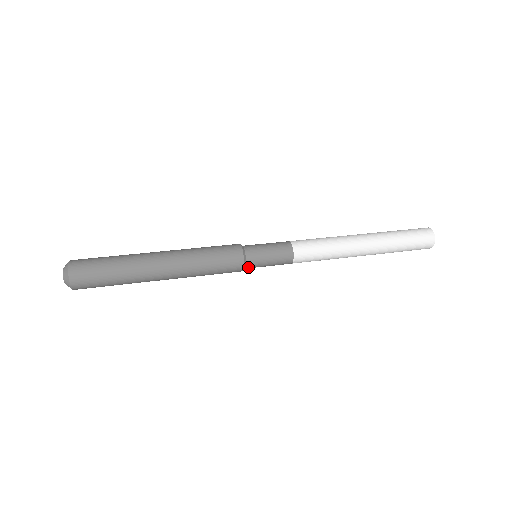
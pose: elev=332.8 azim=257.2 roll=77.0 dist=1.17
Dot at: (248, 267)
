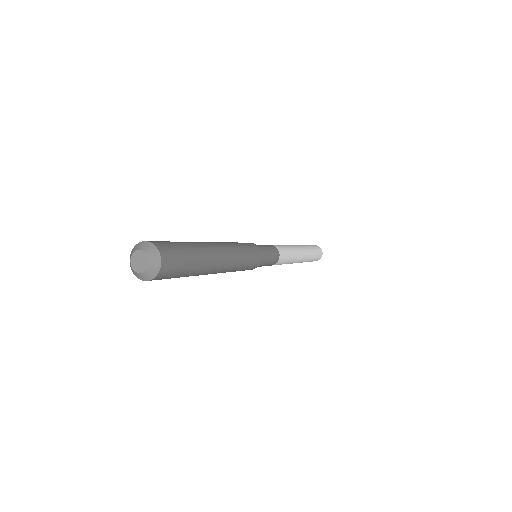
Dot at: occluded
